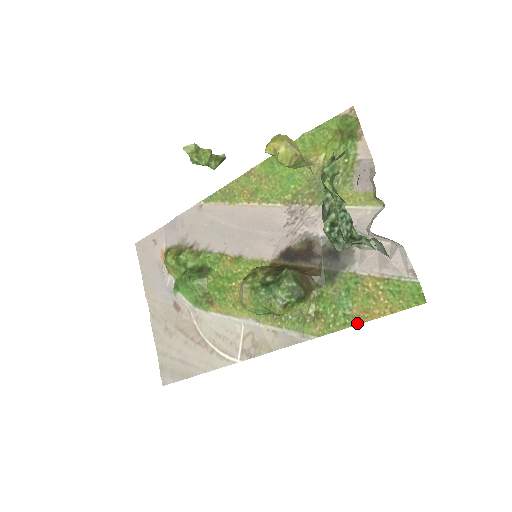
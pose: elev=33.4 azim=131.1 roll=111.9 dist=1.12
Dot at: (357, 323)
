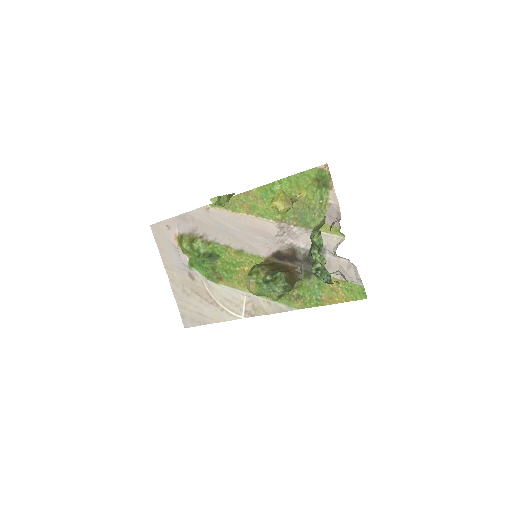
Dot at: (324, 305)
